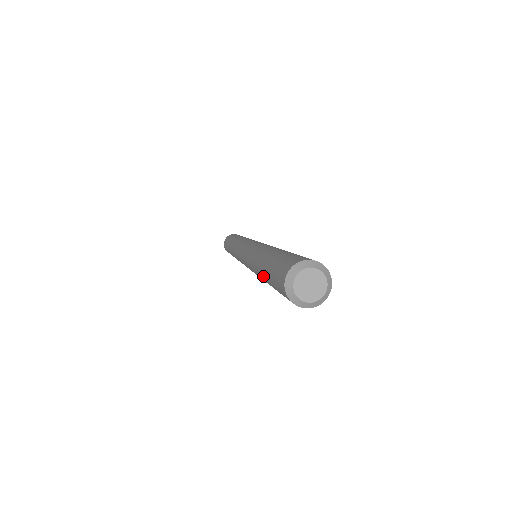
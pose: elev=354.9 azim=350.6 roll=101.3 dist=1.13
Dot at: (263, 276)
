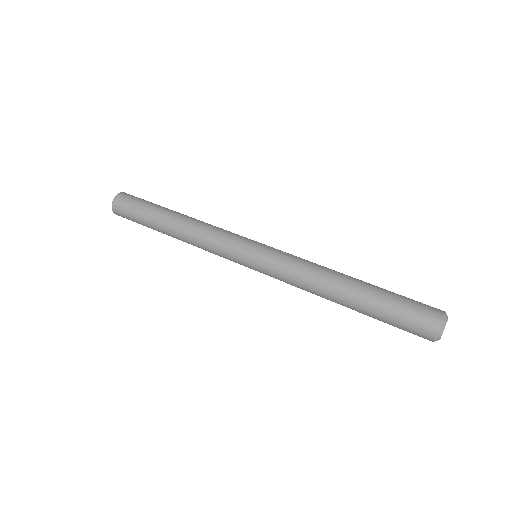
Dot at: (355, 309)
